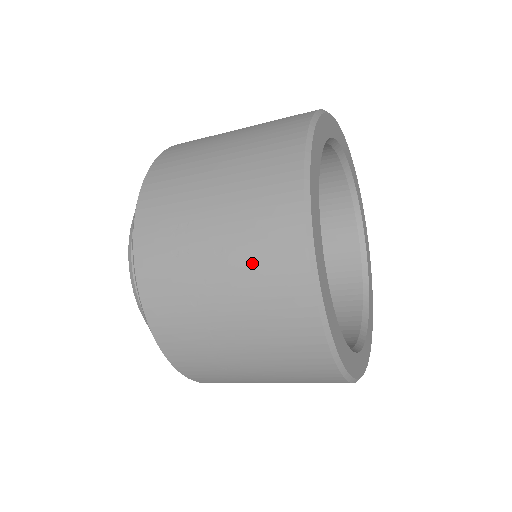
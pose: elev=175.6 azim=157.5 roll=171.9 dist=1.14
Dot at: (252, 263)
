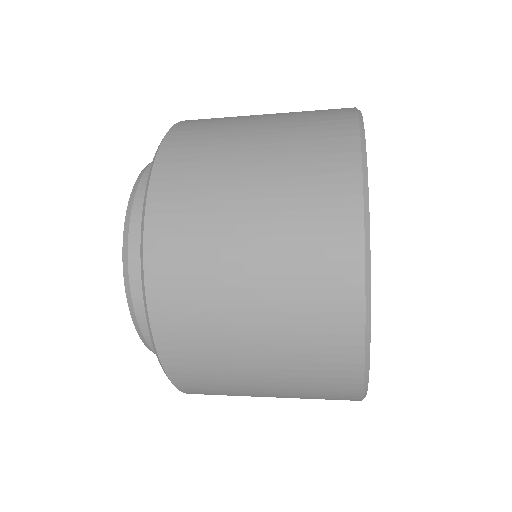
Dot at: (301, 360)
